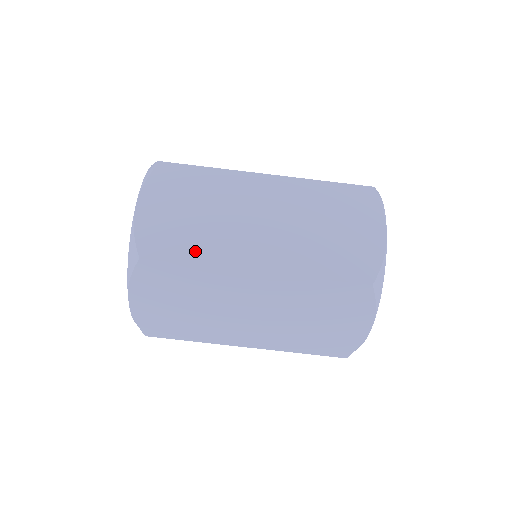
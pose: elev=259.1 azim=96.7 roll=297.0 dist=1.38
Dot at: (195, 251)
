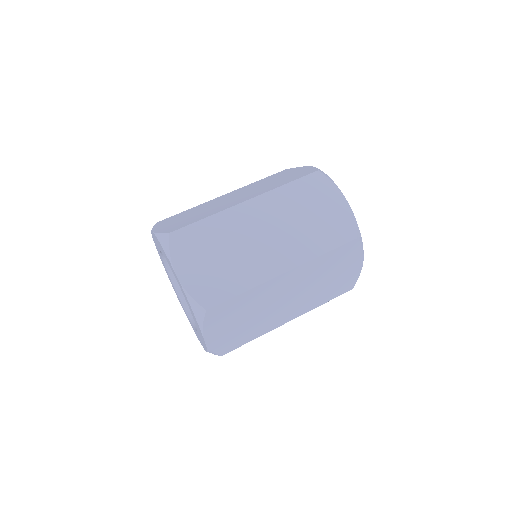
Dot at: (203, 216)
